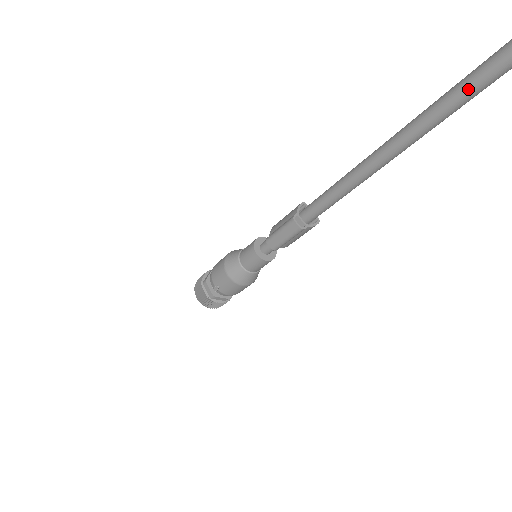
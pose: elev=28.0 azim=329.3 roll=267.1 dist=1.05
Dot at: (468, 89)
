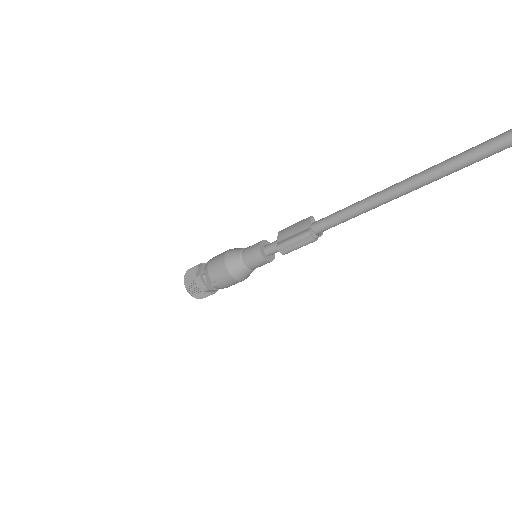
Dot at: (475, 158)
